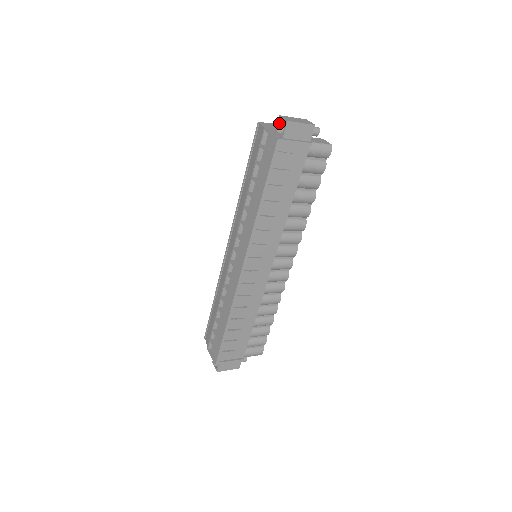
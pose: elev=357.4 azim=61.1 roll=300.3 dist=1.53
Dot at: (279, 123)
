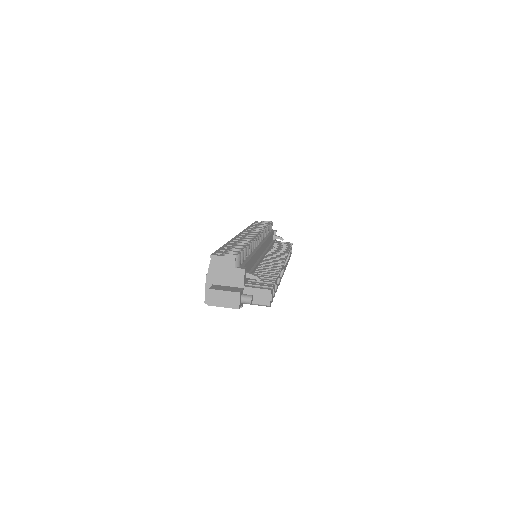
Dot at: (212, 288)
